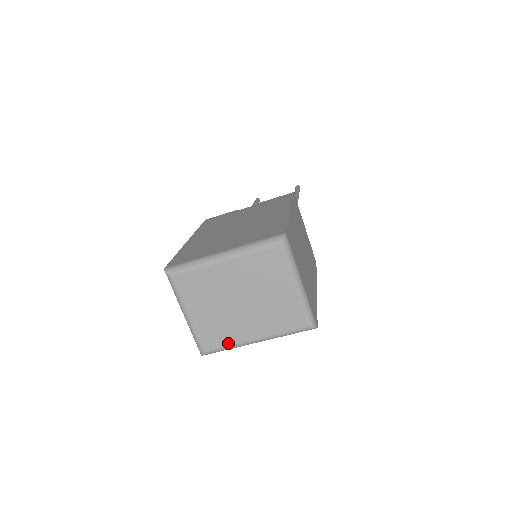
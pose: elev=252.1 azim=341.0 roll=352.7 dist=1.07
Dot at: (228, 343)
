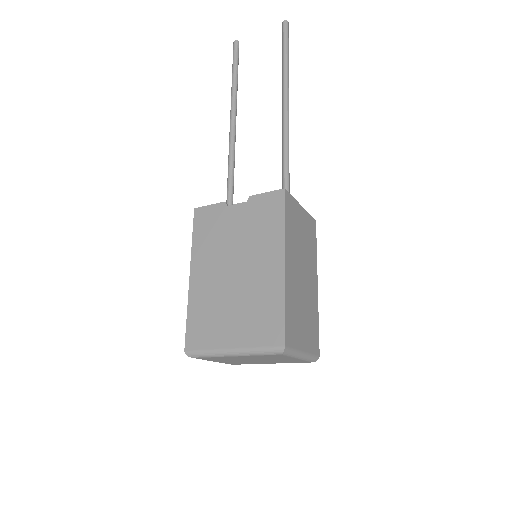
Dot at: occluded
